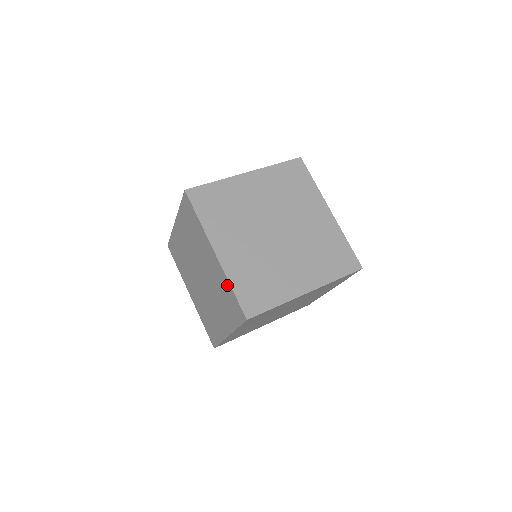
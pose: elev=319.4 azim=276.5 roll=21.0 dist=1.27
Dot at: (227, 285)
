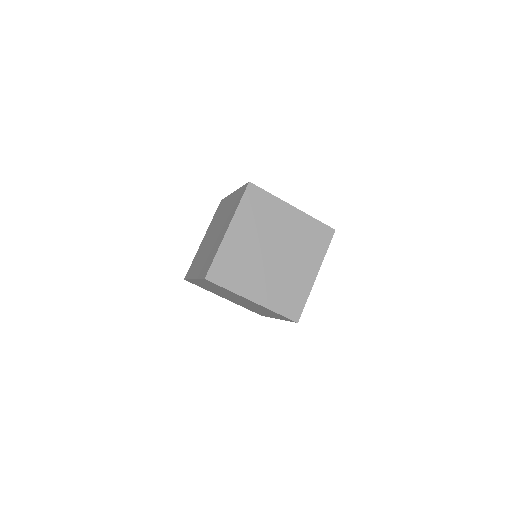
Dot at: (216, 252)
